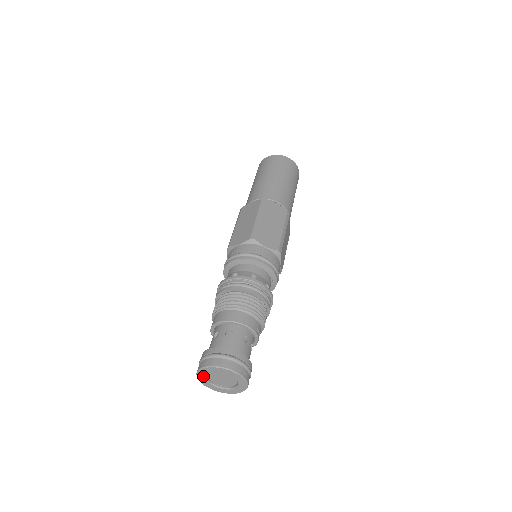
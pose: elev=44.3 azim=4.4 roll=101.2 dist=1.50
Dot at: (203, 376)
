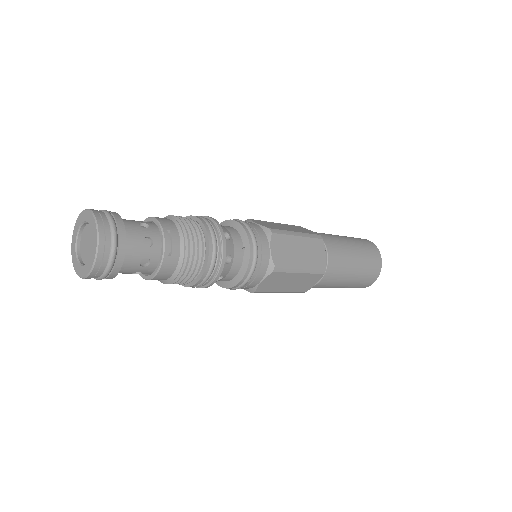
Dot at: (75, 243)
